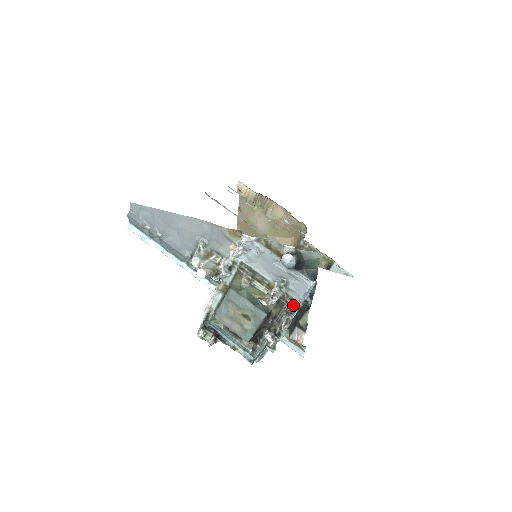
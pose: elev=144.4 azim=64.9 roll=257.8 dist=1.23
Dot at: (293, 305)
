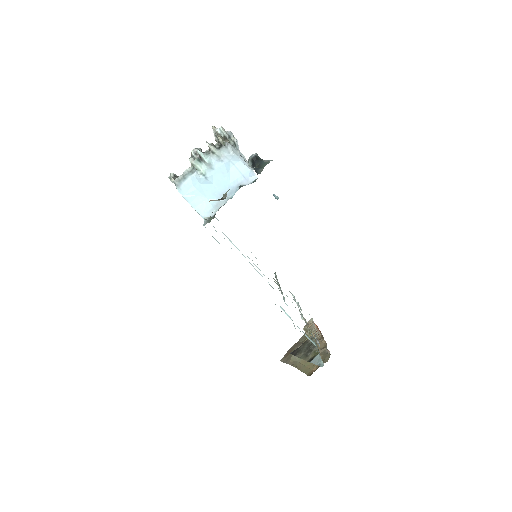
Dot at: (226, 142)
